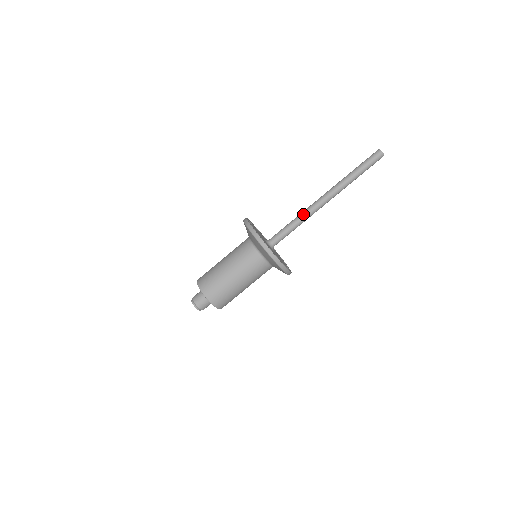
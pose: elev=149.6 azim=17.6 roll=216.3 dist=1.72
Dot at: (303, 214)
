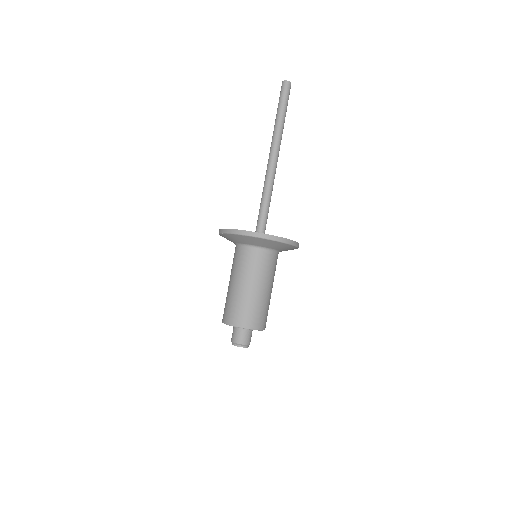
Dot at: (264, 186)
